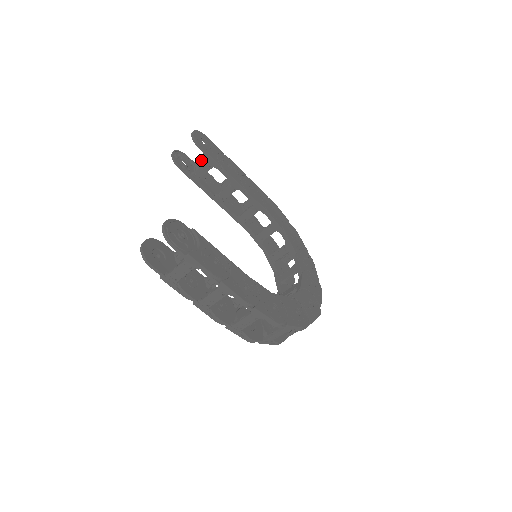
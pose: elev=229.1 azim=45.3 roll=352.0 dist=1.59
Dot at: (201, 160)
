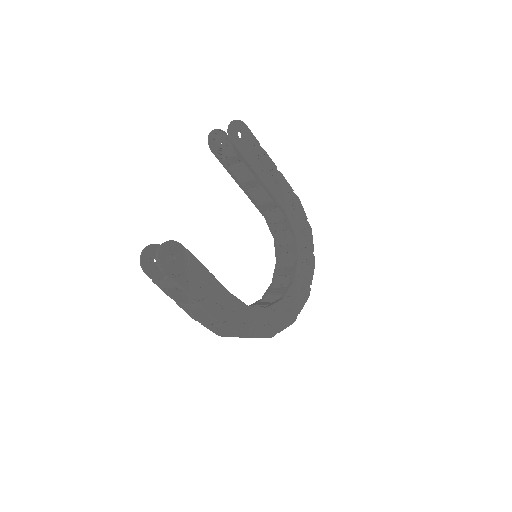
Dot at: occluded
